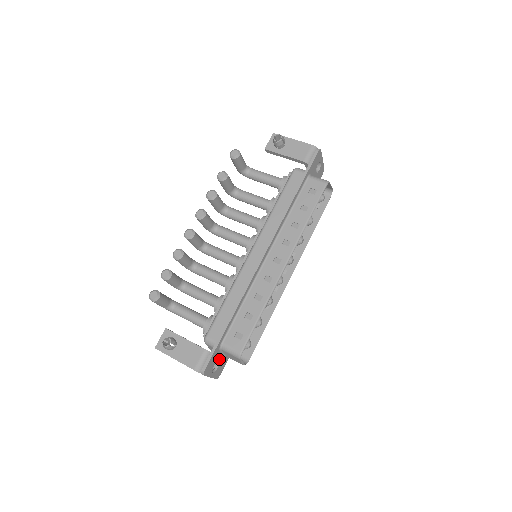
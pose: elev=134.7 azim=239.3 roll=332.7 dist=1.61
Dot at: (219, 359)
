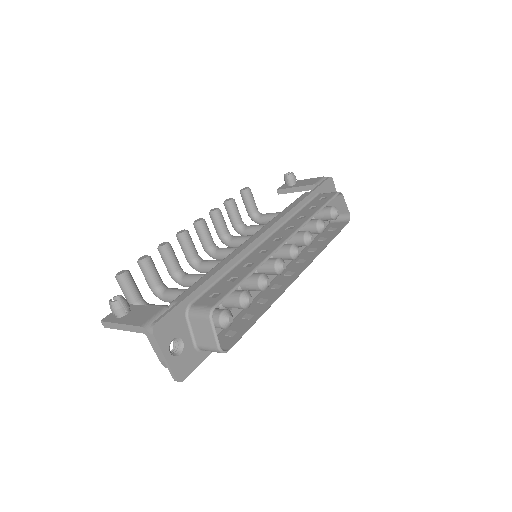
Dot at: (184, 338)
